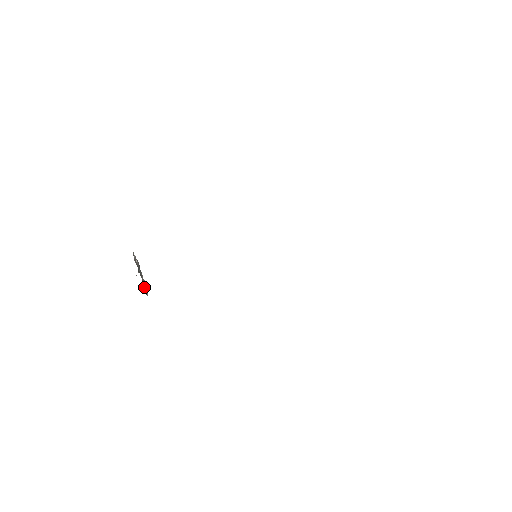
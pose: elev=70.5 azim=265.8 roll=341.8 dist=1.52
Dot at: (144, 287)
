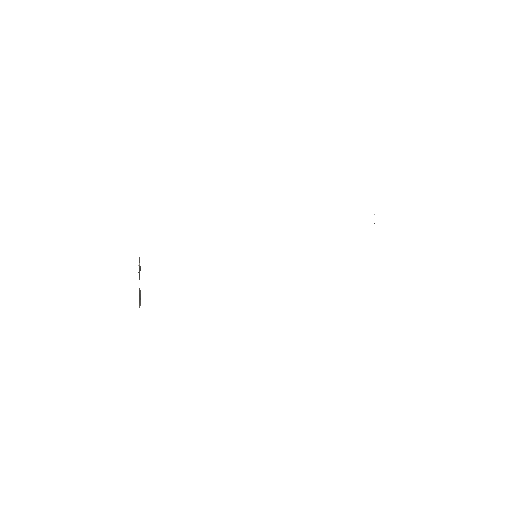
Dot at: (139, 295)
